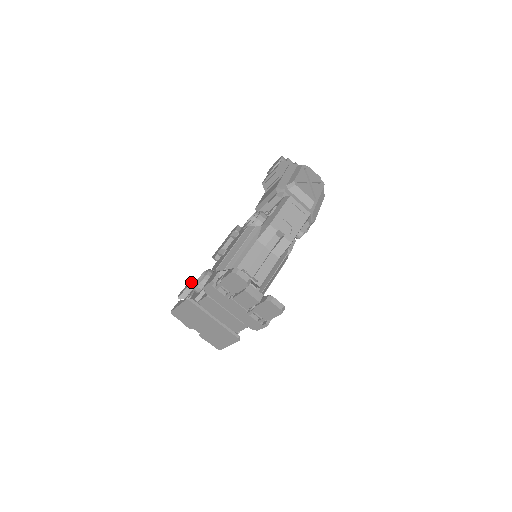
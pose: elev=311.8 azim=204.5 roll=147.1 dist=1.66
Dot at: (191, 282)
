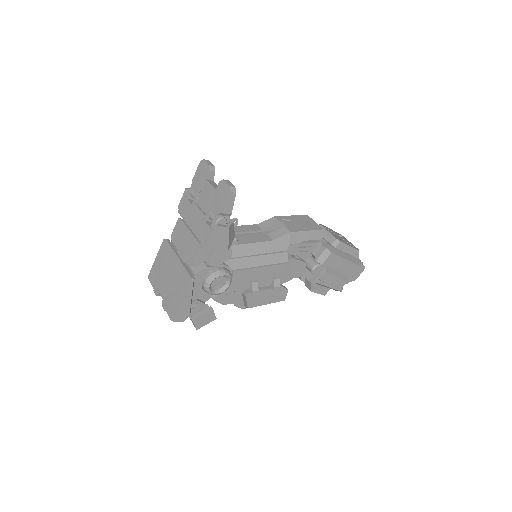
Dot at: occluded
